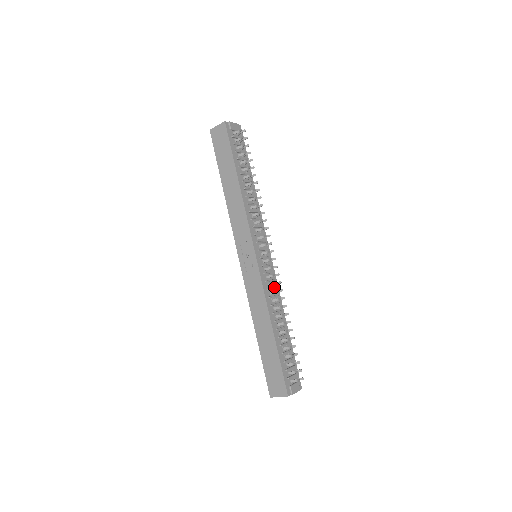
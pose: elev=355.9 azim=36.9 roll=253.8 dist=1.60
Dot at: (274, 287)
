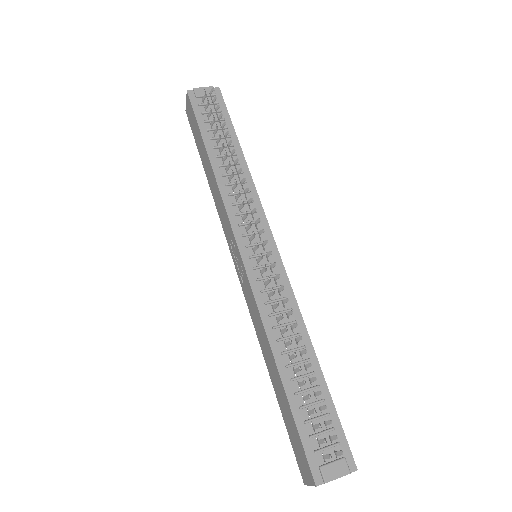
Dot at: (282, 297)
